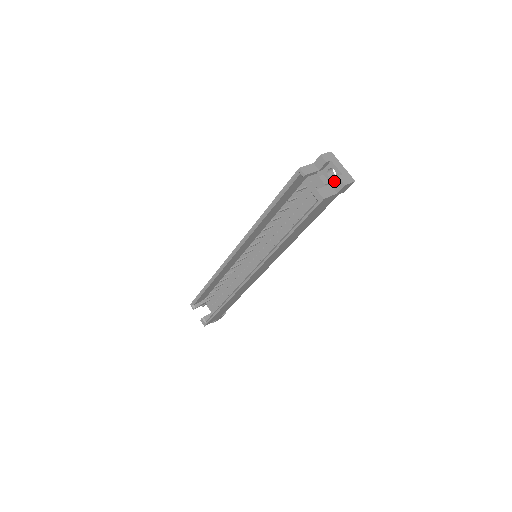
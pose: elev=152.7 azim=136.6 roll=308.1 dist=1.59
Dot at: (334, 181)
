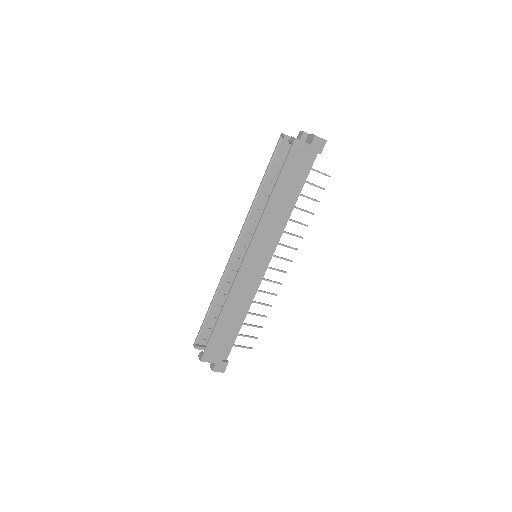
Dot at: (308, 139)
